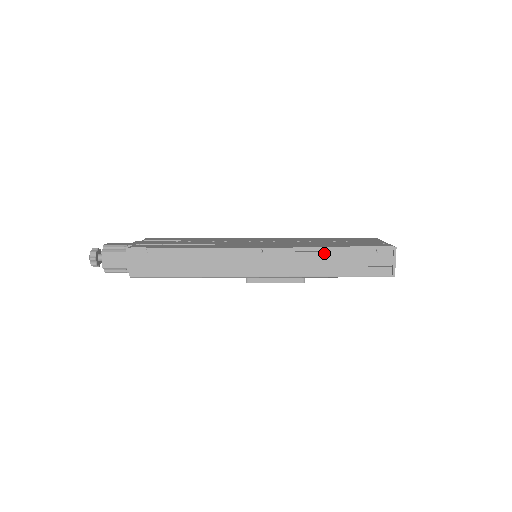
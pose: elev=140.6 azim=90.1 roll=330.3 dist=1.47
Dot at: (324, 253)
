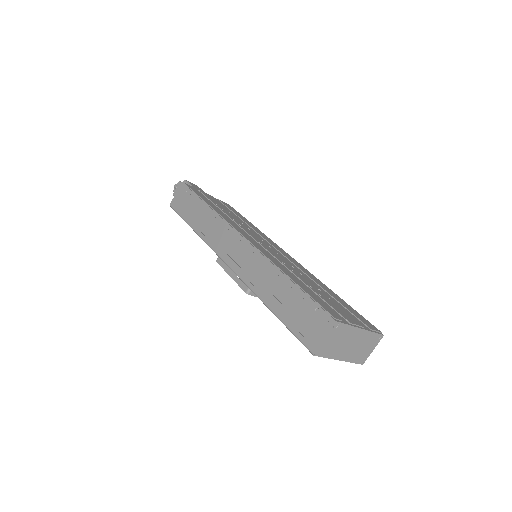
Dot at: (276, 275)
